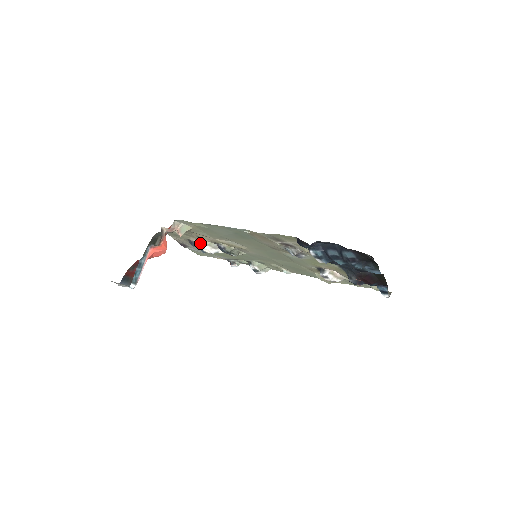
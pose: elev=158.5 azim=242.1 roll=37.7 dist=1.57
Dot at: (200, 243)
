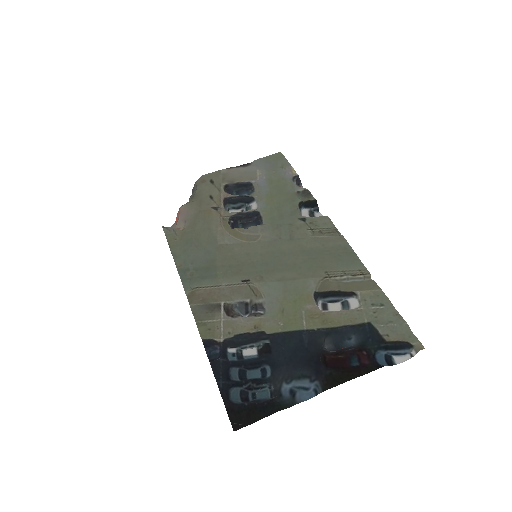
Dot at: (225, 206)
